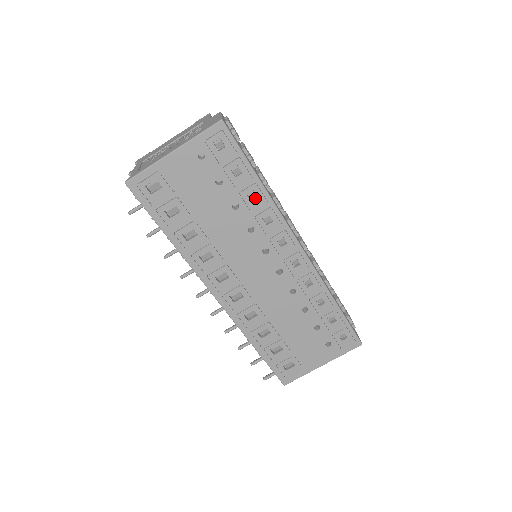
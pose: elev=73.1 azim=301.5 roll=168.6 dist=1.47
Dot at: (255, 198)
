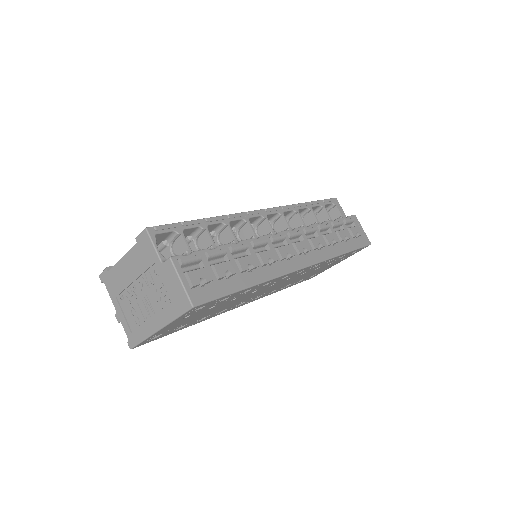
Dot at: occluded
